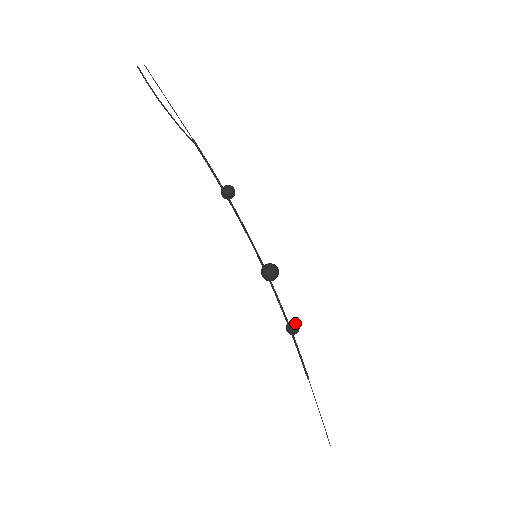
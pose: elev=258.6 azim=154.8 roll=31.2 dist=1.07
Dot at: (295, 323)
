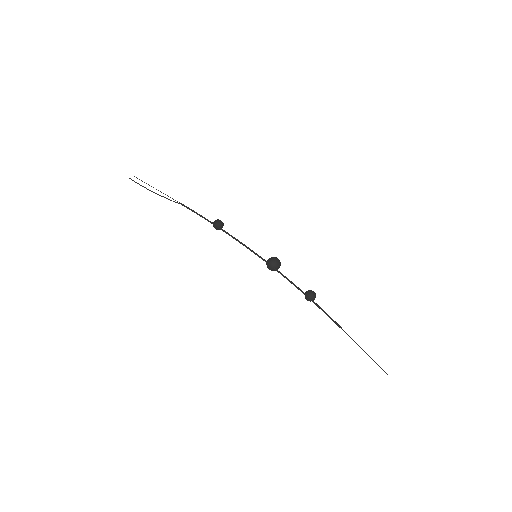
Dot at: (309, 290)
